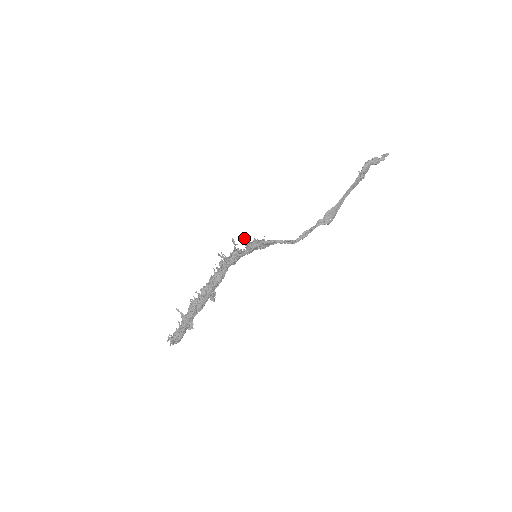
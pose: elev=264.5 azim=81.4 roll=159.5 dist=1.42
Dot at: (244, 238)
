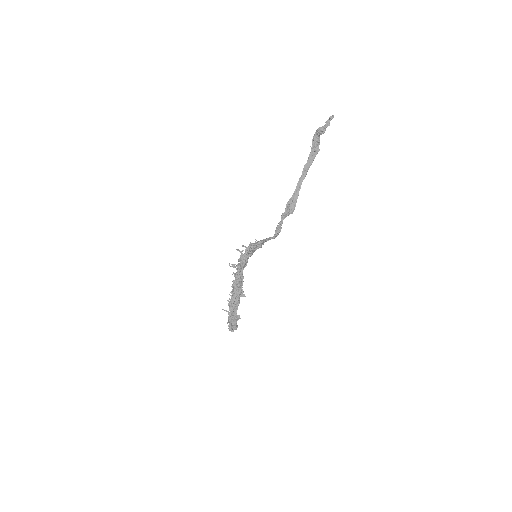
Dot at: (242, 246)
